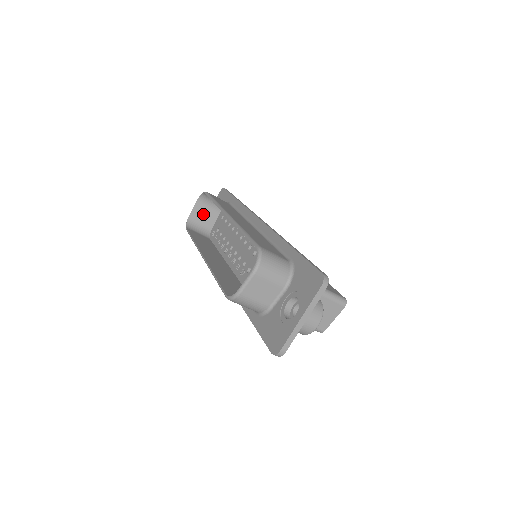
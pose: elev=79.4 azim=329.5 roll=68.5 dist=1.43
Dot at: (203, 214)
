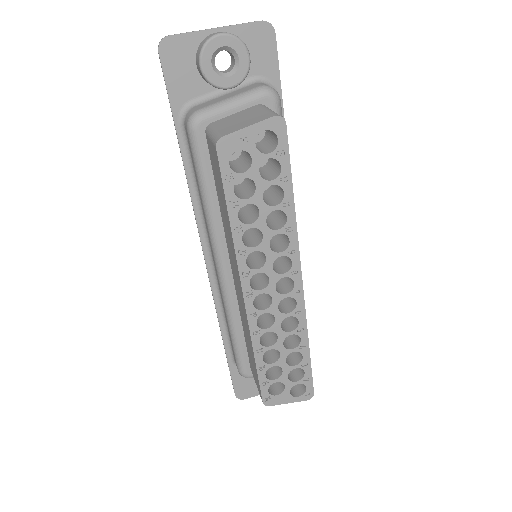
Dot at: occluded
